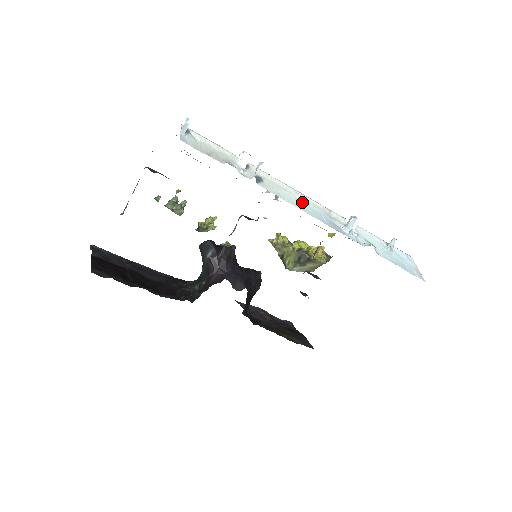
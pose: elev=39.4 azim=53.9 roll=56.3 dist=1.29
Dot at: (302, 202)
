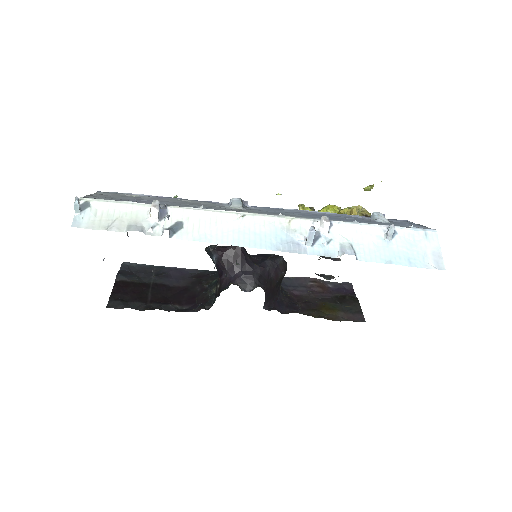
Dot at: (242, 229)
